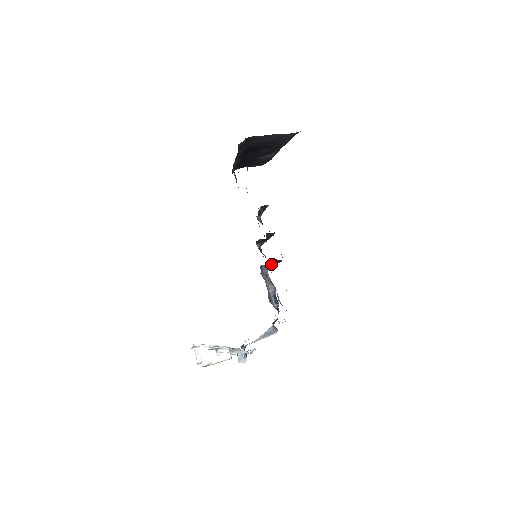
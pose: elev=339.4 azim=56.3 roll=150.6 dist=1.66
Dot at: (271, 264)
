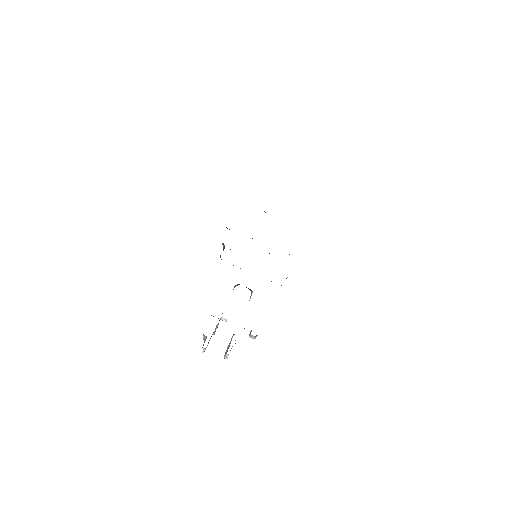
Dot at: occluded
